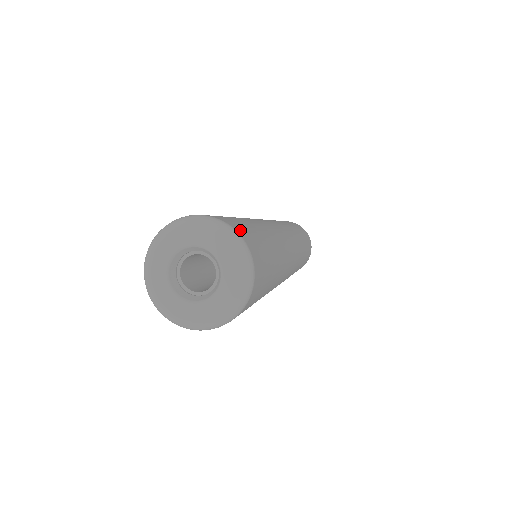
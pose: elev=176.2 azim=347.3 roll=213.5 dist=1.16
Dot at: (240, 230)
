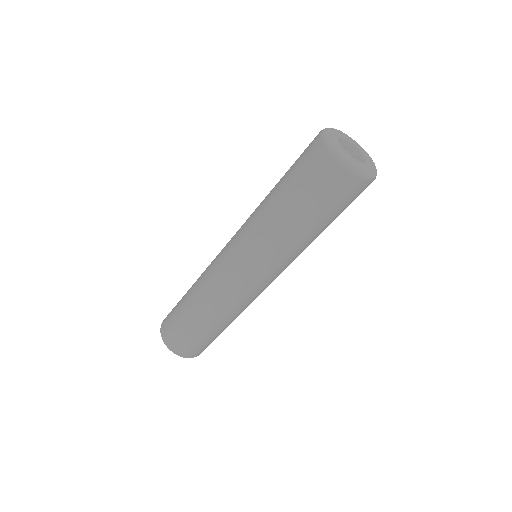
Dot at: occluded
